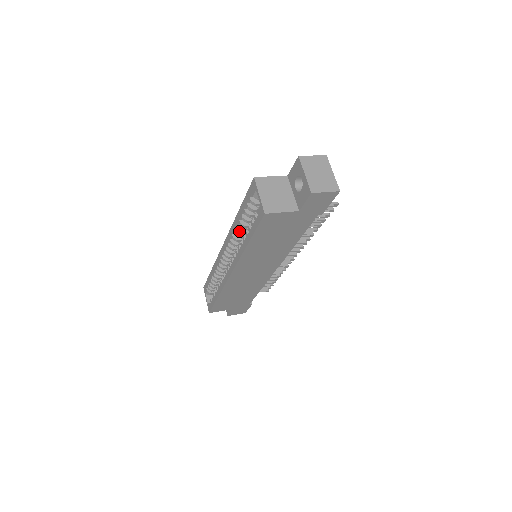
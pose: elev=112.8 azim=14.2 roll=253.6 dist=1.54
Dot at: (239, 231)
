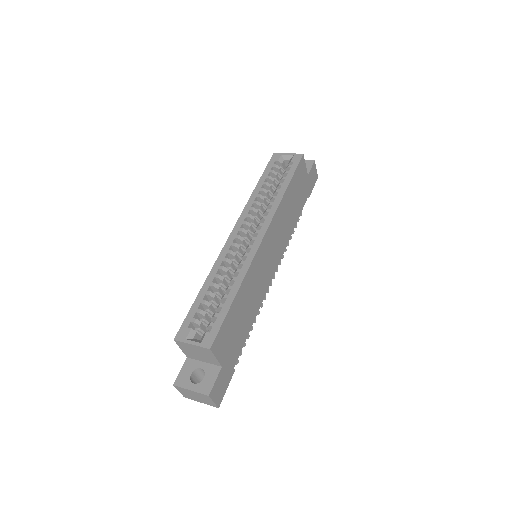
Dot at: (262, 198)
